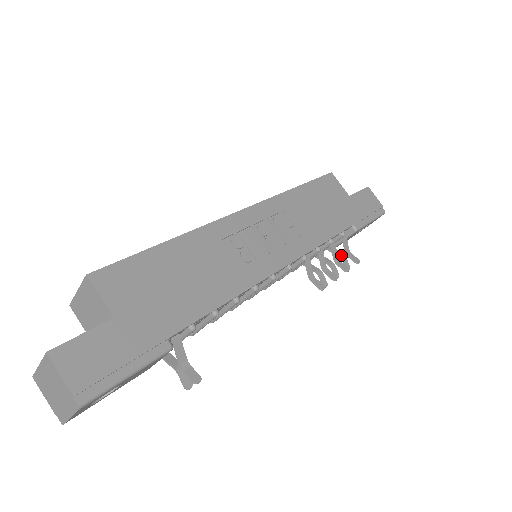
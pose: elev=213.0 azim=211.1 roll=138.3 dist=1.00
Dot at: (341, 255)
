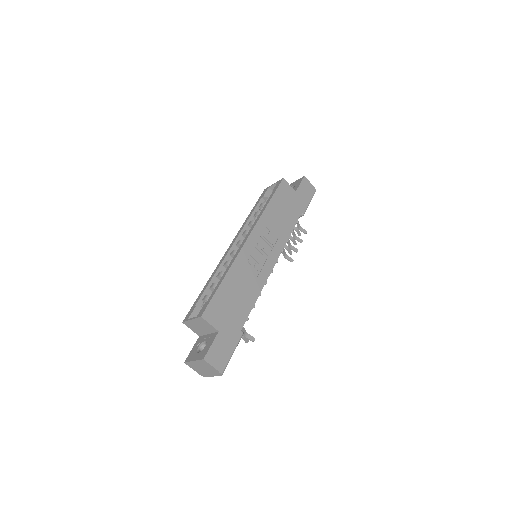
Dot at: (295, 229)
